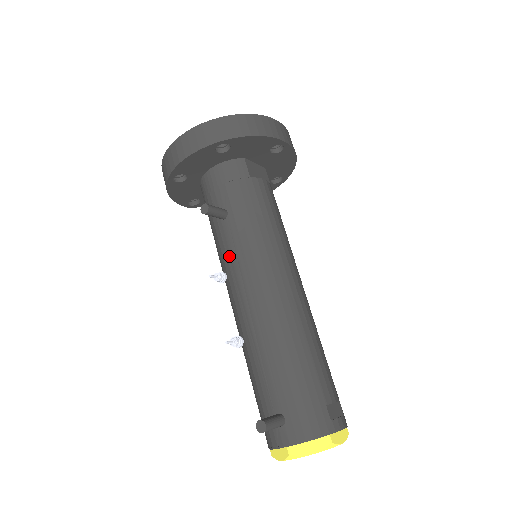
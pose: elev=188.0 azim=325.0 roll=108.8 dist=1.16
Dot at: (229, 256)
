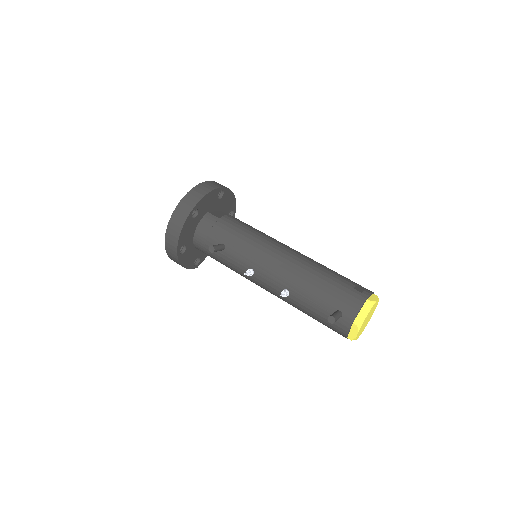
Dot at: (243, 264)
